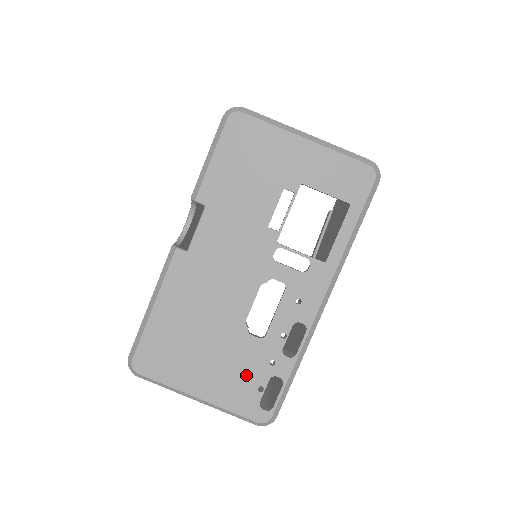
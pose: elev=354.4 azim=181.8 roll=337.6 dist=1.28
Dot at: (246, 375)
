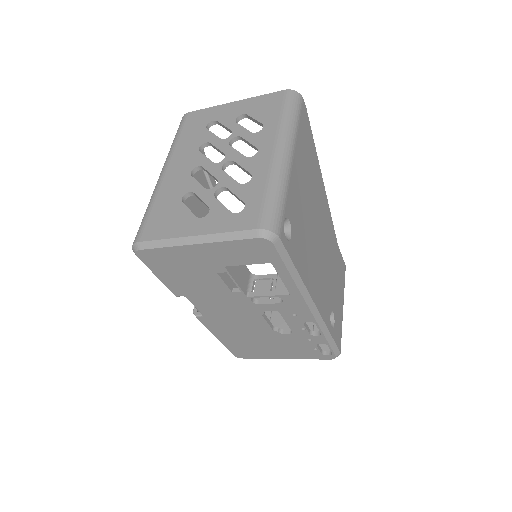
Dot at: (300, 347)
